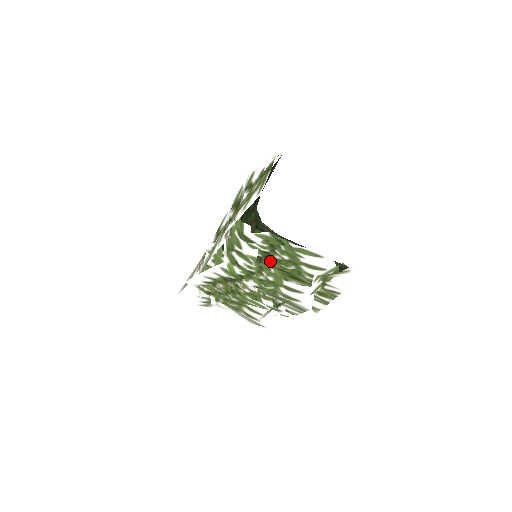
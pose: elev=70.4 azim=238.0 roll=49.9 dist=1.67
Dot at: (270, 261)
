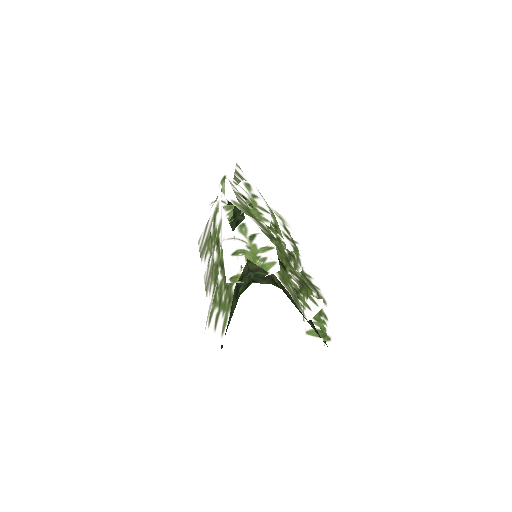
Dot at: occluded
